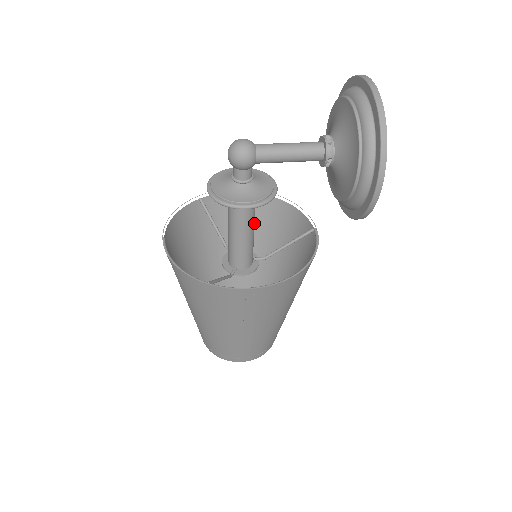
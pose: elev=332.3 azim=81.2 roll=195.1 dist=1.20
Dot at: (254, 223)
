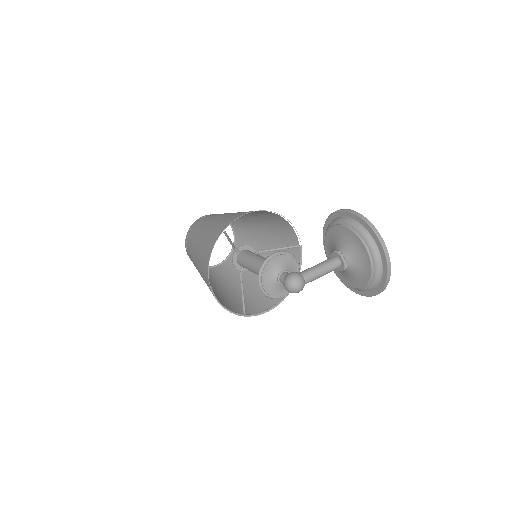
Dot at: occluded
